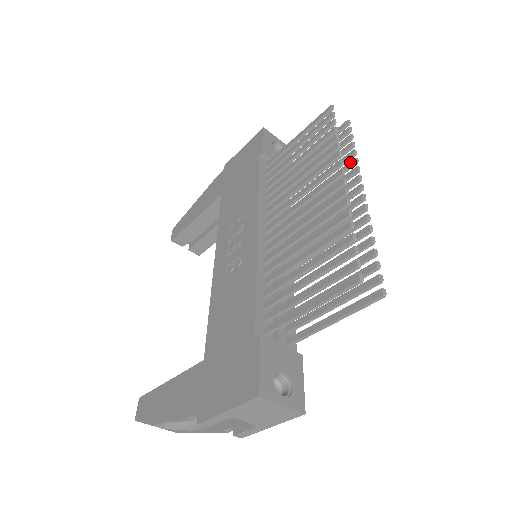
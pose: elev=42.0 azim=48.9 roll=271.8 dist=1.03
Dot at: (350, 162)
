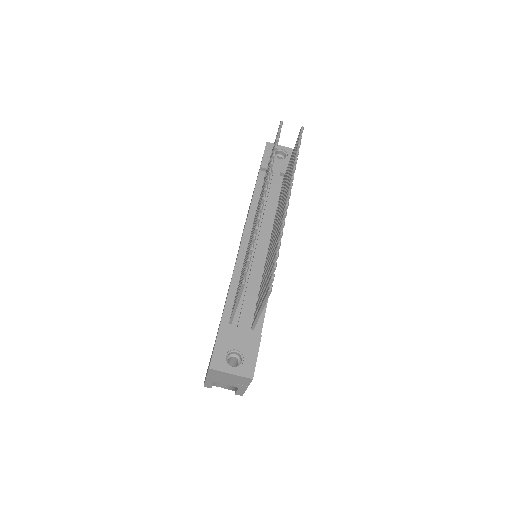
Dot at: (292, 170)
